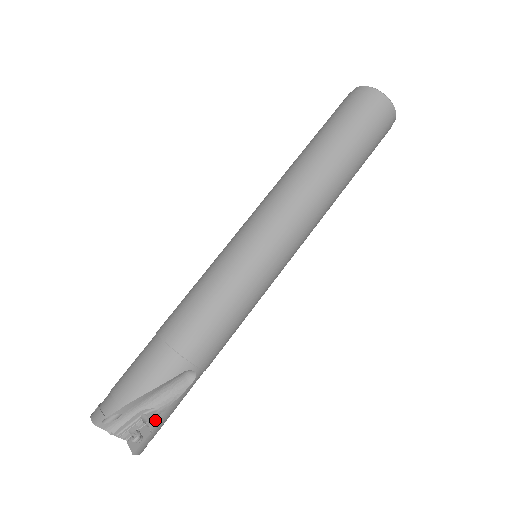
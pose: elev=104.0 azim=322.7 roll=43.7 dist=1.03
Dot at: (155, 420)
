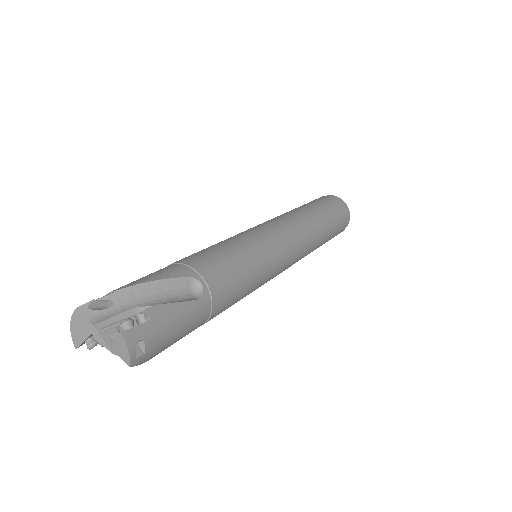
Dot at: (154, 307)
